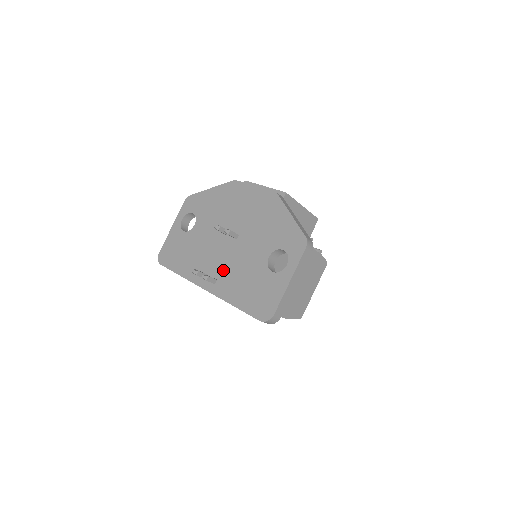
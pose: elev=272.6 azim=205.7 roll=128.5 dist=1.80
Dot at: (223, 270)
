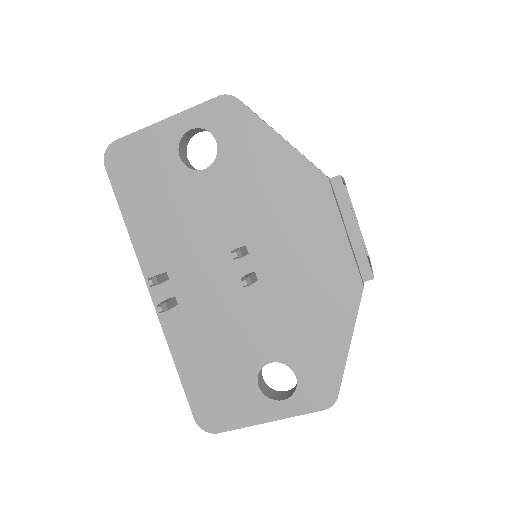
Dot at: (196, 302)
